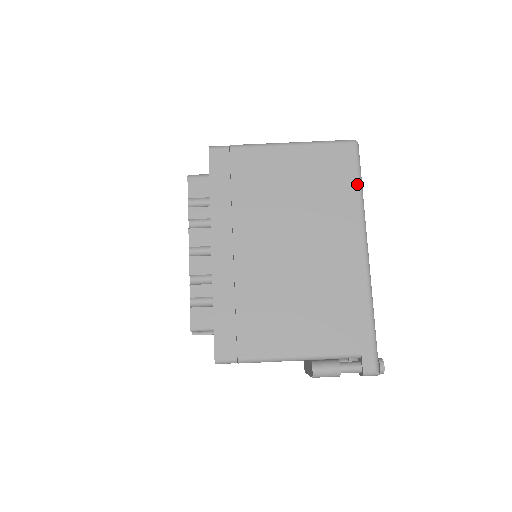
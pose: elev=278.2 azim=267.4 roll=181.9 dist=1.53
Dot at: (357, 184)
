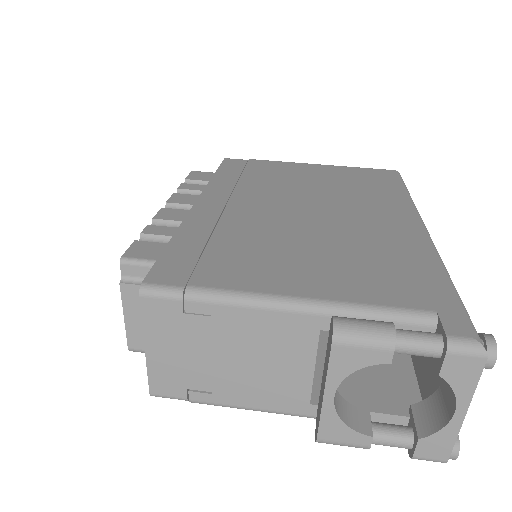
Dot at: (402, 188)
